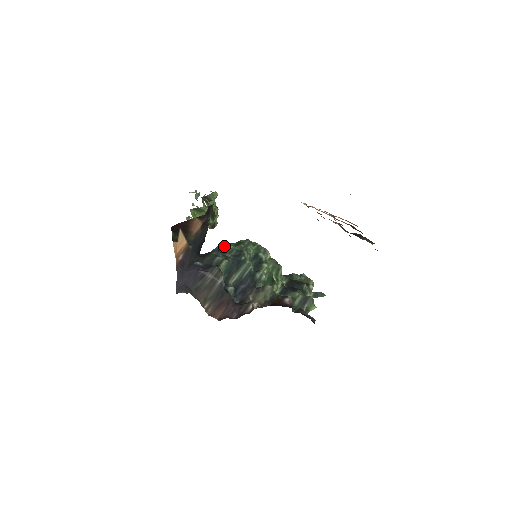
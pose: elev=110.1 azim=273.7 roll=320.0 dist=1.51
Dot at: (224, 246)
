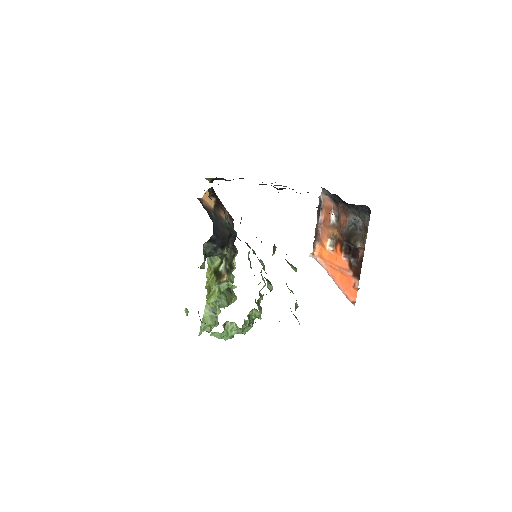
Dot at: occluded
